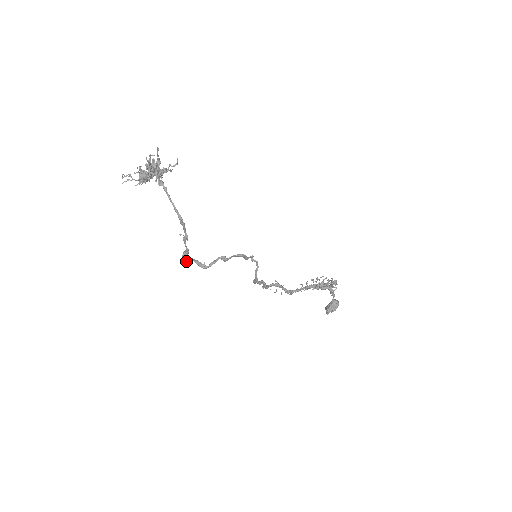
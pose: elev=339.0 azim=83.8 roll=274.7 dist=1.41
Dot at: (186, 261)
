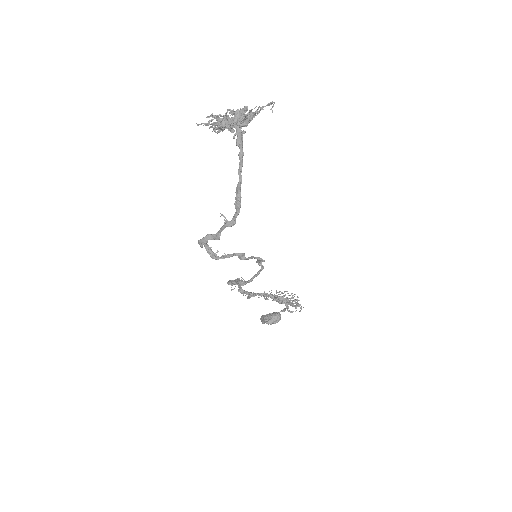
Dot at: occluded
